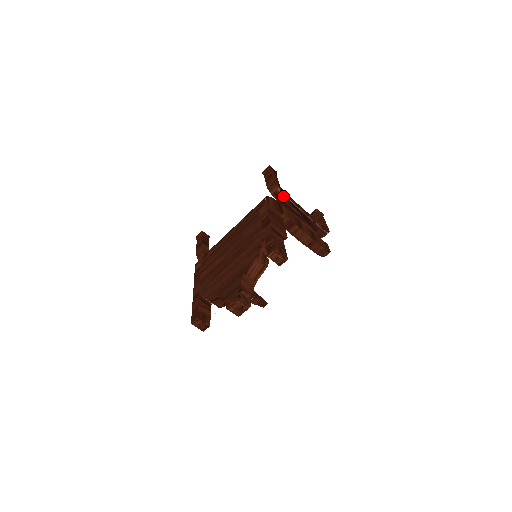
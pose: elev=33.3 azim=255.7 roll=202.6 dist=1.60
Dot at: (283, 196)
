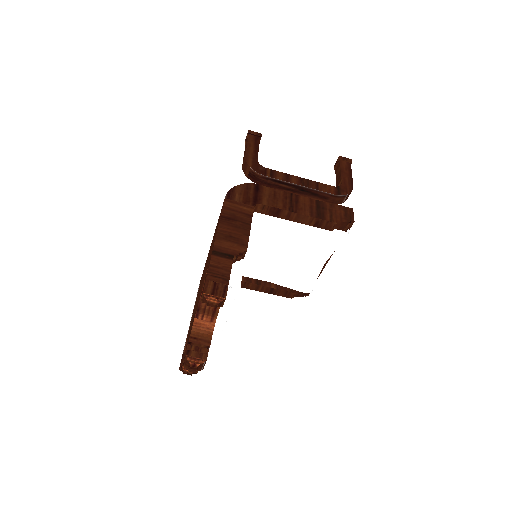
Dot at: (259, 176)
